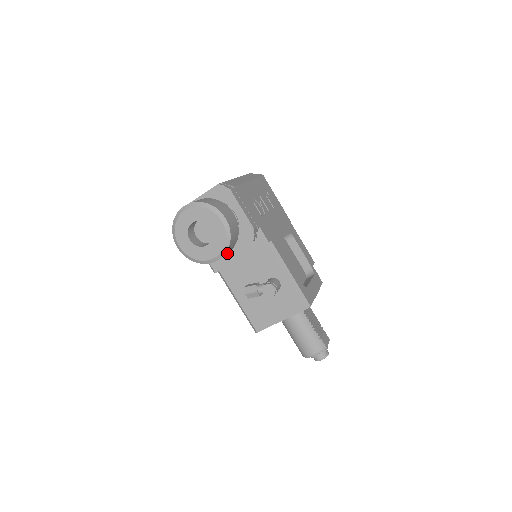
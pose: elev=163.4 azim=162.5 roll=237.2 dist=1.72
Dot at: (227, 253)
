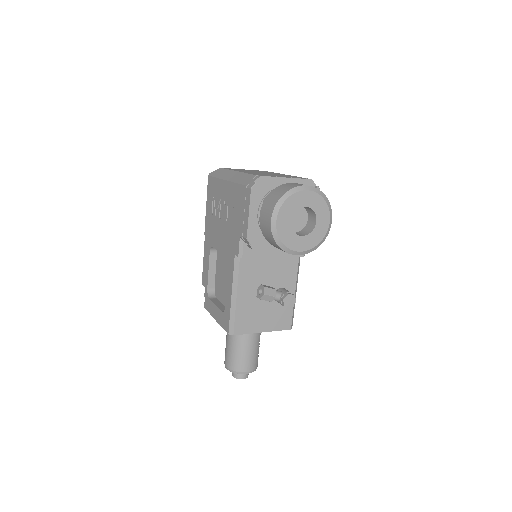
Dot at: occluded
